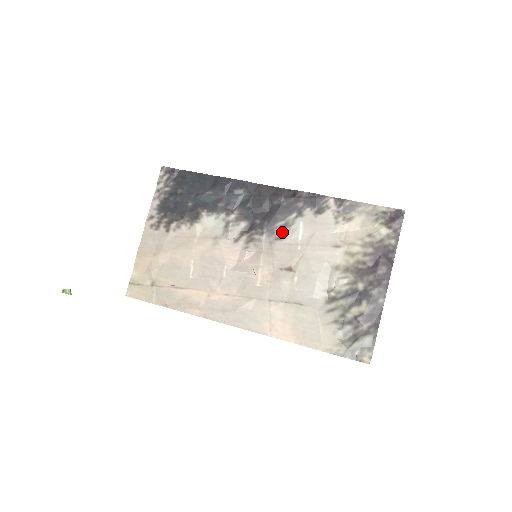
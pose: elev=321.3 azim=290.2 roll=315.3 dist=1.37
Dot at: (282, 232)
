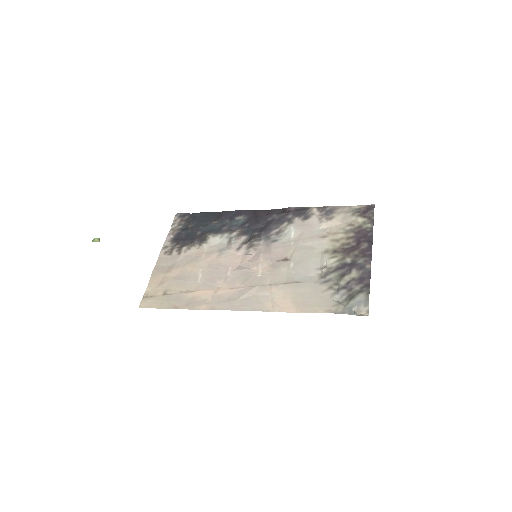
Dot at: (277, 237)
